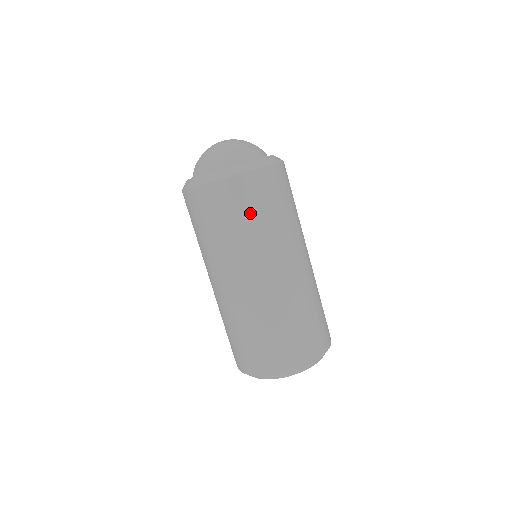
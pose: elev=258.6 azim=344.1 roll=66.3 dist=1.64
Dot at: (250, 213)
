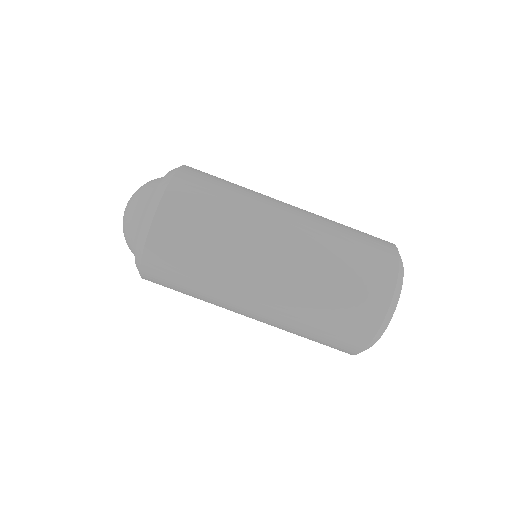
Dot at: (187, 264)
